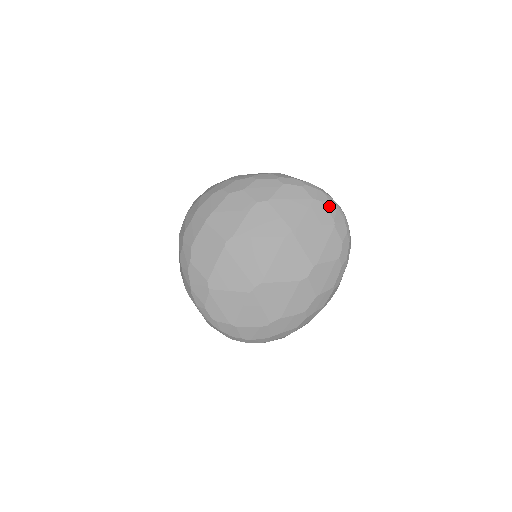
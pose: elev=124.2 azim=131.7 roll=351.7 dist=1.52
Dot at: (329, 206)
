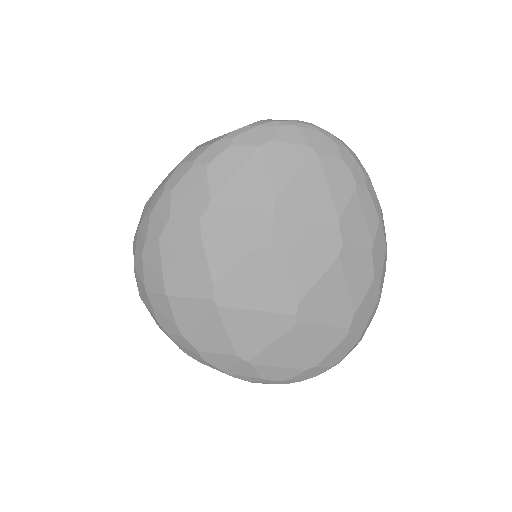
Dot at: (286, 135)
